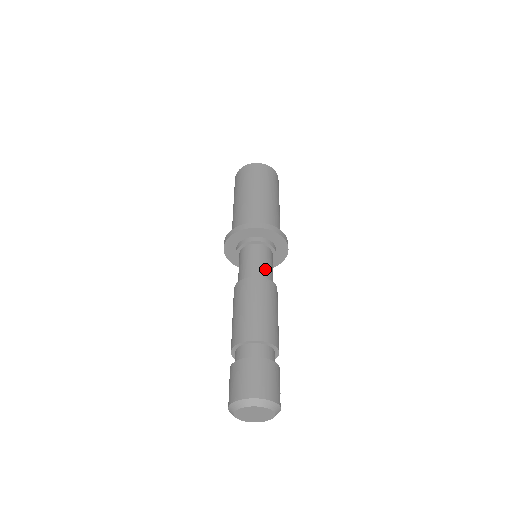
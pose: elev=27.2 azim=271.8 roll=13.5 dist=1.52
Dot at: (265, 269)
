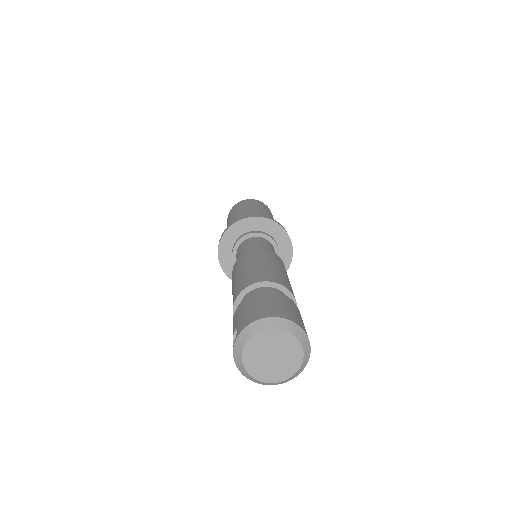
Dot at: occluded
